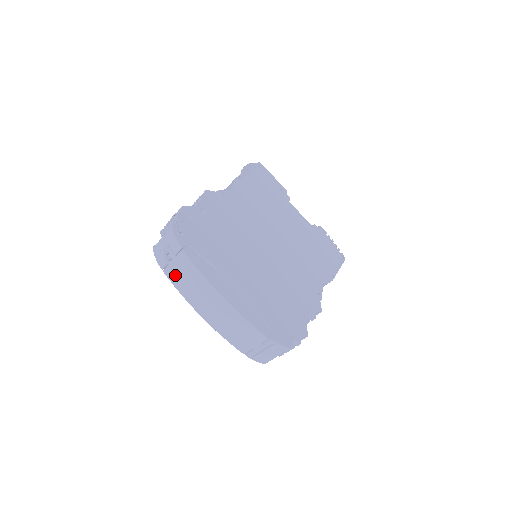
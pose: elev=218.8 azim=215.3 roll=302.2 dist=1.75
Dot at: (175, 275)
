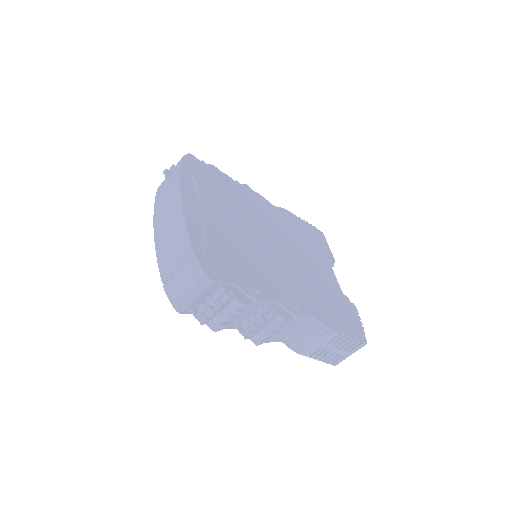
Dot at: (162, 190)
